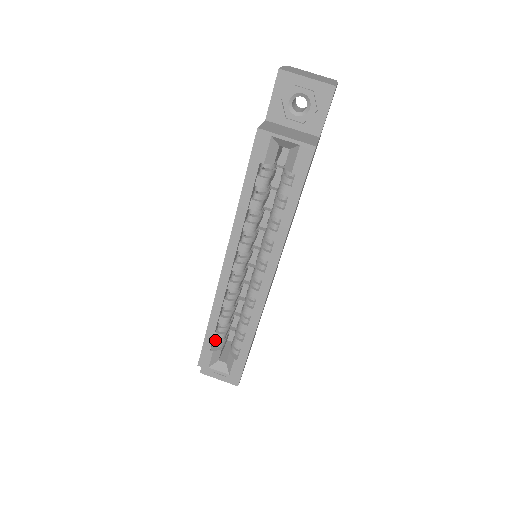
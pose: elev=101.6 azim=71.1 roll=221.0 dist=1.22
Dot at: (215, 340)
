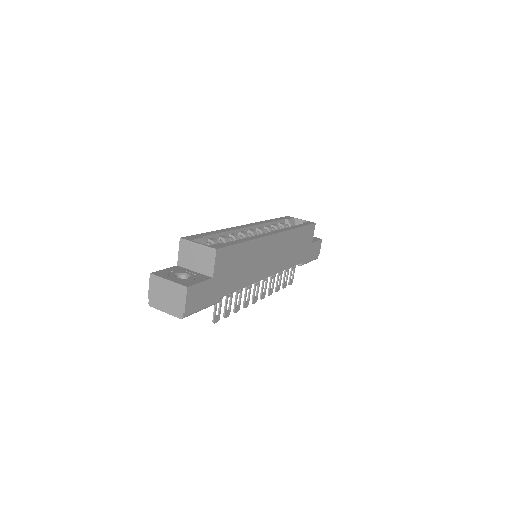
Dot at: occluded
